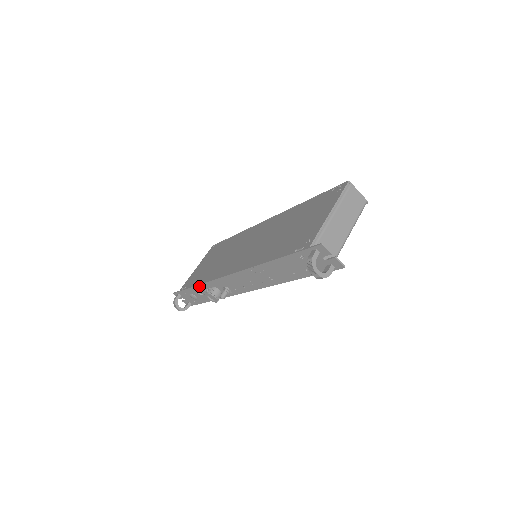
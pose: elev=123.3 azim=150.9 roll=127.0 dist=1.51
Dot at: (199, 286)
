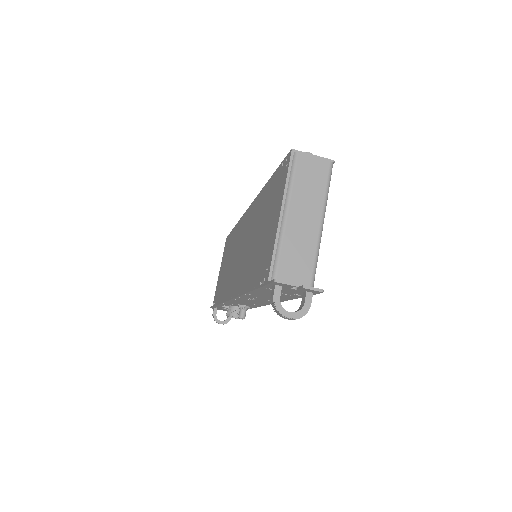
Dot at: occluded
